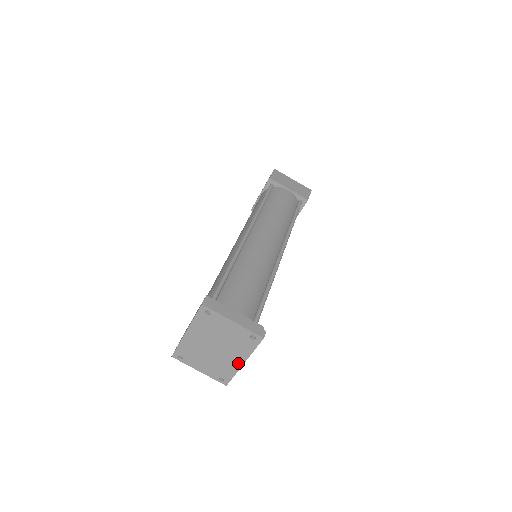
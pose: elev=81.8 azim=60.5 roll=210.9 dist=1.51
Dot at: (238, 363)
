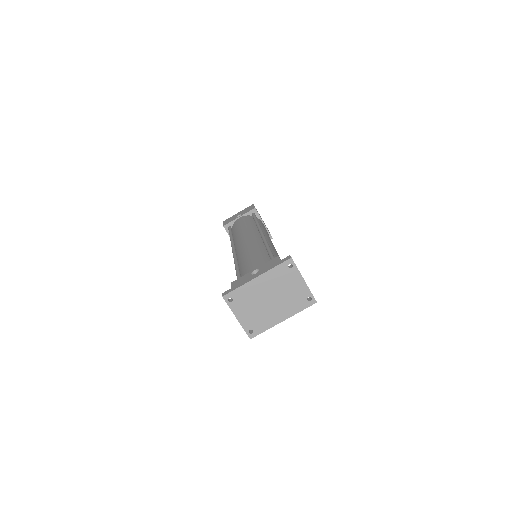
Dot at: (279, 319)
